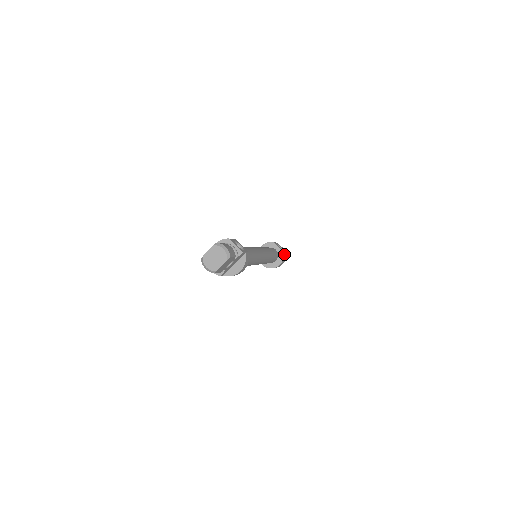
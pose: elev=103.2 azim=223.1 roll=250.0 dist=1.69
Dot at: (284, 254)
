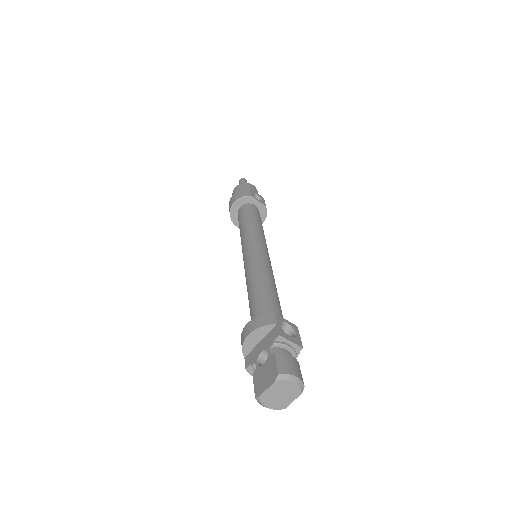
Dot at: occluded
